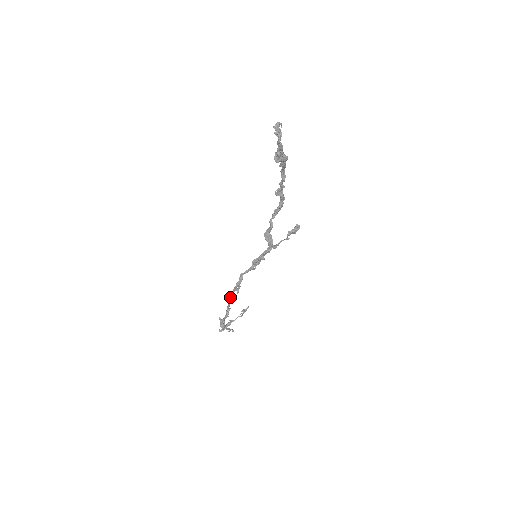
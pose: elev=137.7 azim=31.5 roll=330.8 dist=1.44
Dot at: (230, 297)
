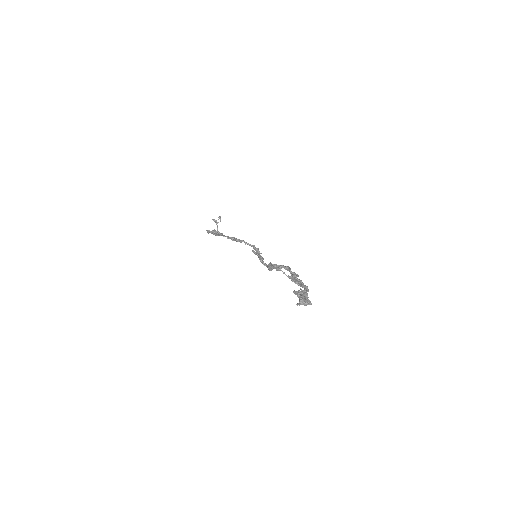
Dot at: (224, 235)
